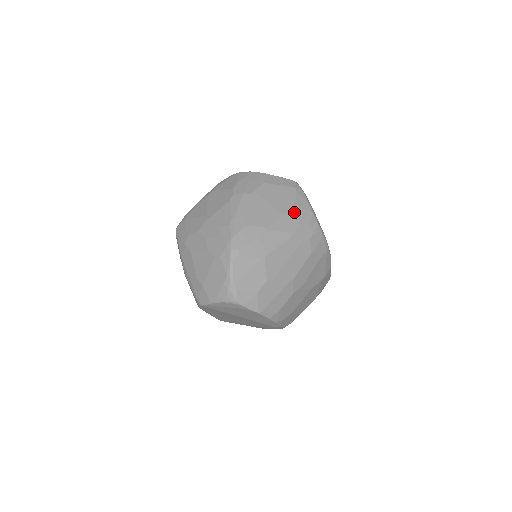
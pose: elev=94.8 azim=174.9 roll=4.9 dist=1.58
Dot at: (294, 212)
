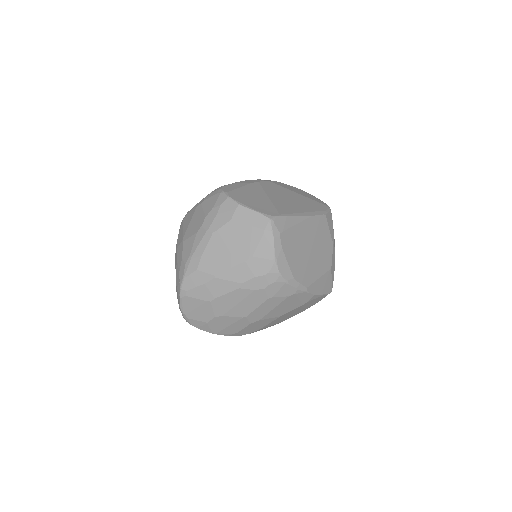
Dot at: (250, 261)
